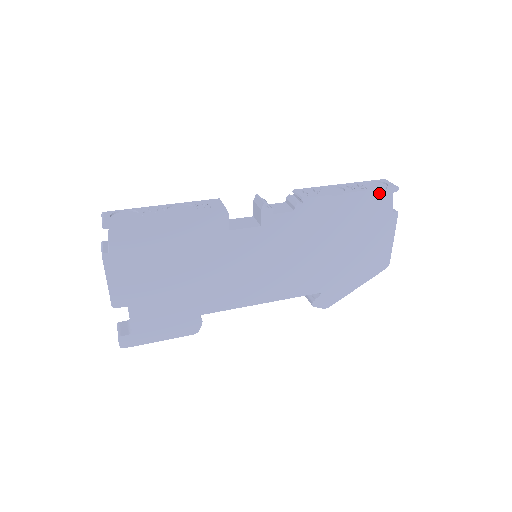
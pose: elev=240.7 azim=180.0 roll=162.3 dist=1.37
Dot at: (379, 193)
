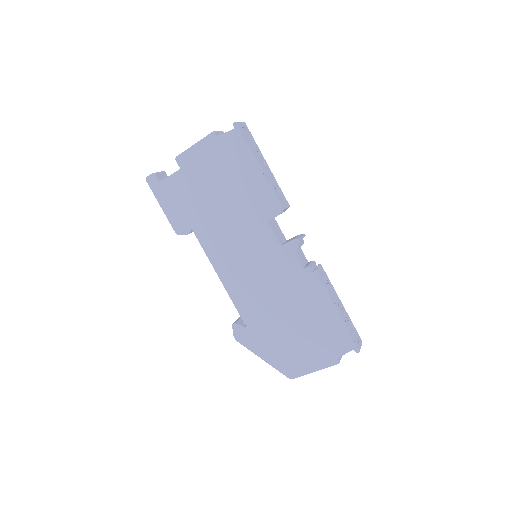
Dot at: (348, 336)
